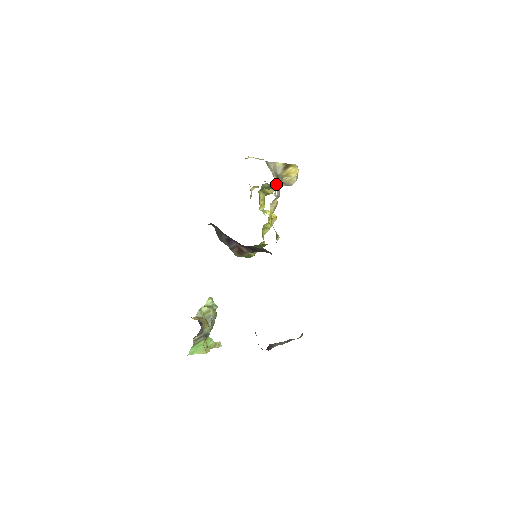
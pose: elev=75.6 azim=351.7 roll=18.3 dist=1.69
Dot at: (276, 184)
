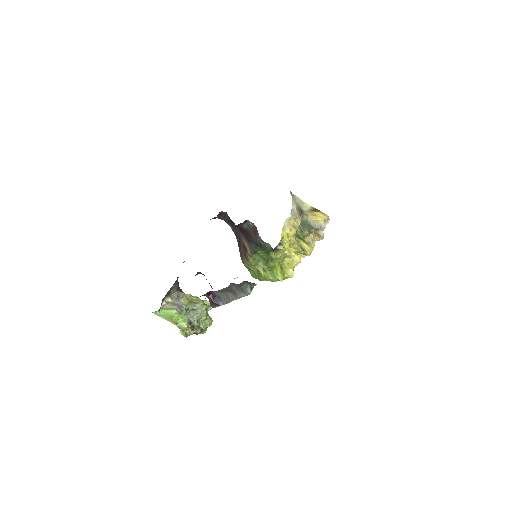
Dot at: (293, 206)
